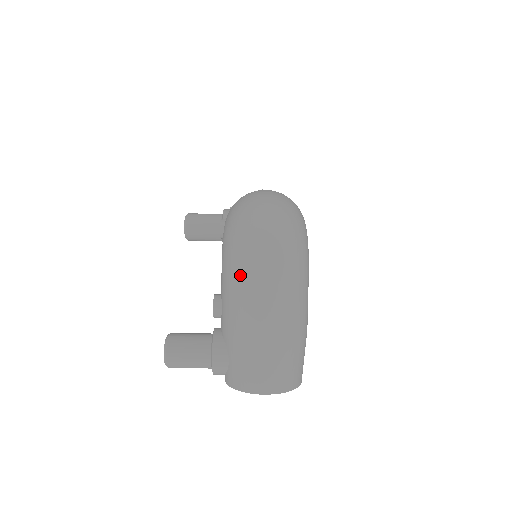
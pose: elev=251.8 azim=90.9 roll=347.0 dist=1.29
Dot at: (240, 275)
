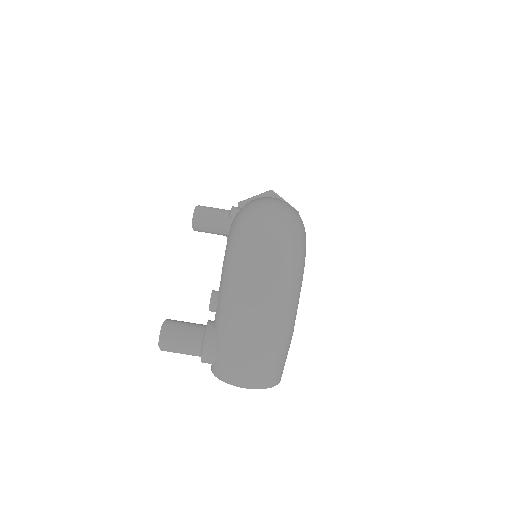
Dot at: (239, 278)
